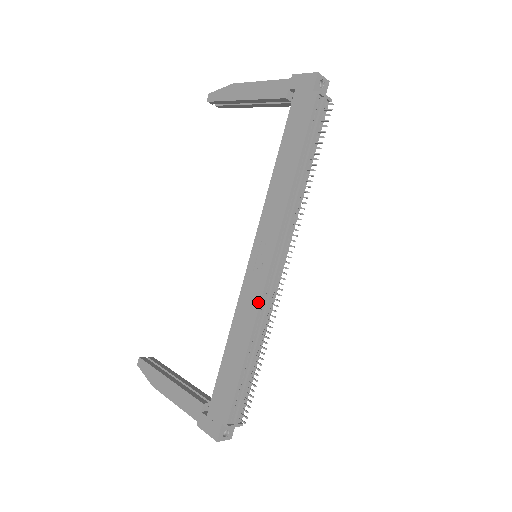
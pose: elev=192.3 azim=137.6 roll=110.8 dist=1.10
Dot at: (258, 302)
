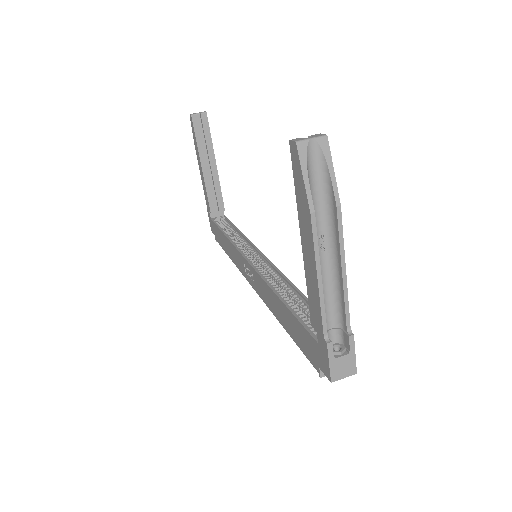
Dot at: (240, 270)
